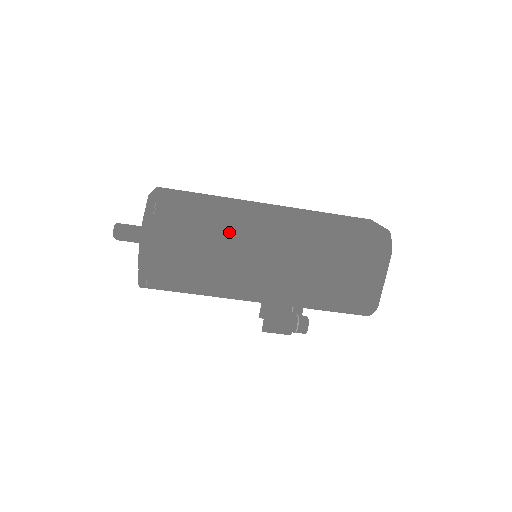
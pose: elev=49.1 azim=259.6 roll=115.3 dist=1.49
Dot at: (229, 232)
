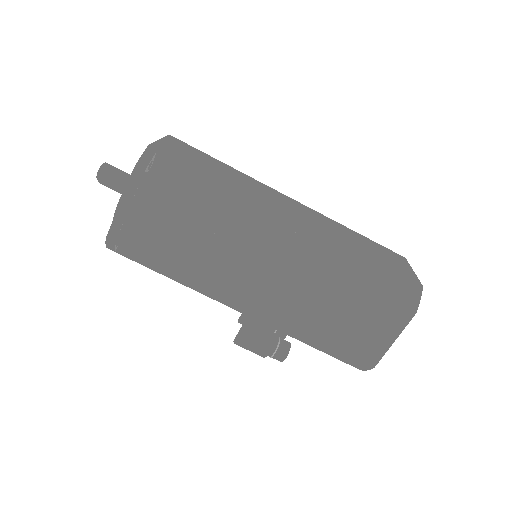
Dot at: (229, 224)
